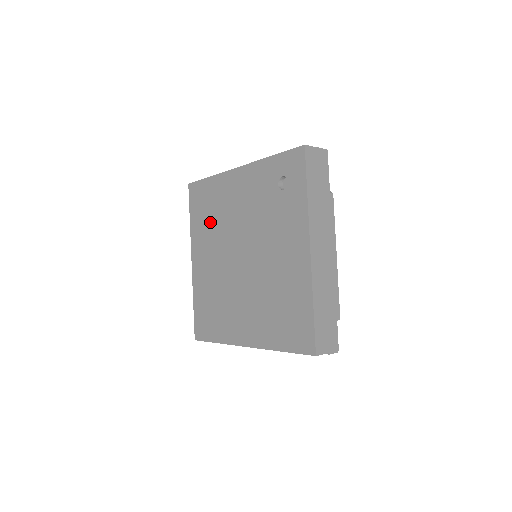
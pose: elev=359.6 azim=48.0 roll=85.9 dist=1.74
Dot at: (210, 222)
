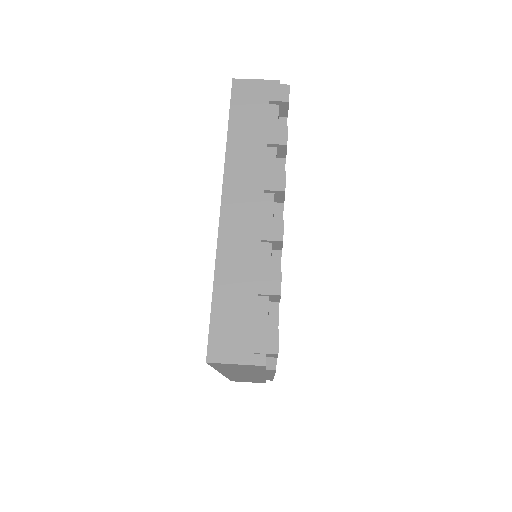
Dot at: occluded
